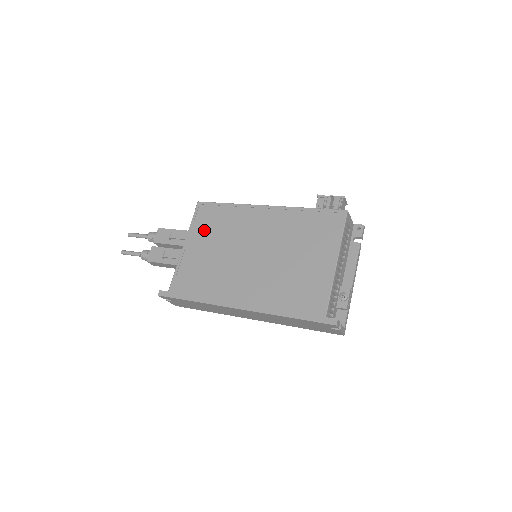
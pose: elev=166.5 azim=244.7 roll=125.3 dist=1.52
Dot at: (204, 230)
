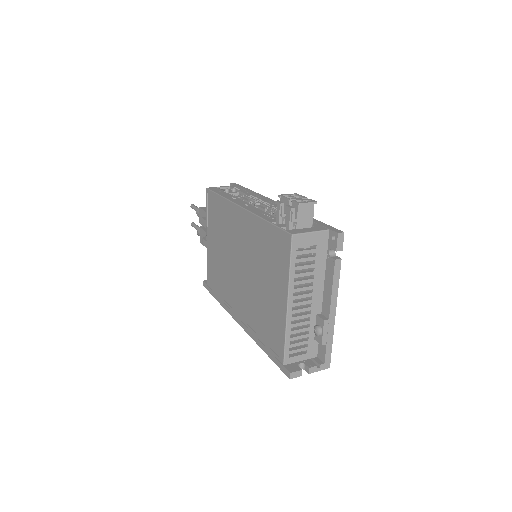
Dot at: (213, 225)
